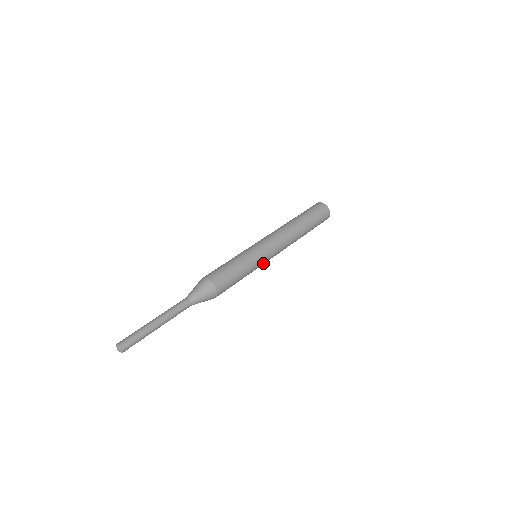
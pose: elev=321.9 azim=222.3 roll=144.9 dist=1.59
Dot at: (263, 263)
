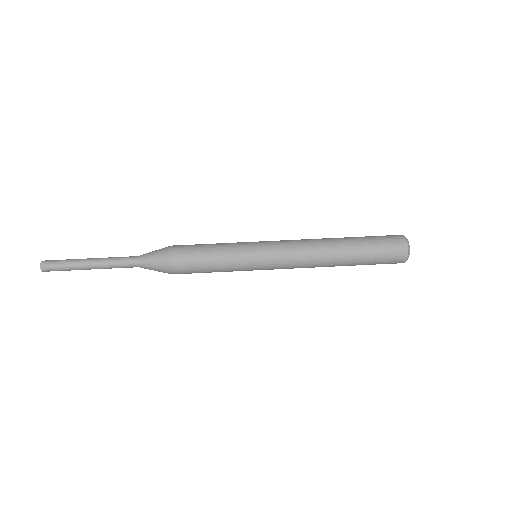
Dot at: (257, 266)
